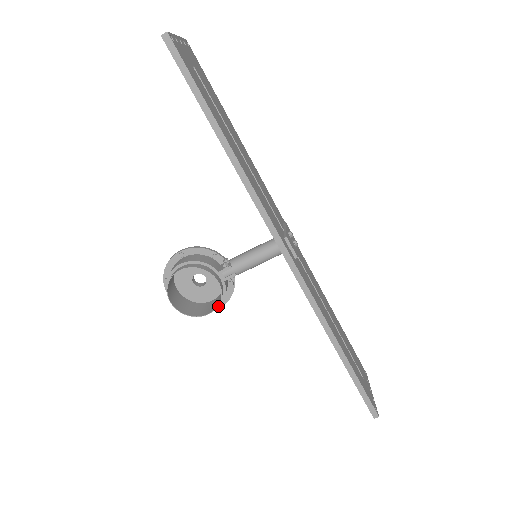
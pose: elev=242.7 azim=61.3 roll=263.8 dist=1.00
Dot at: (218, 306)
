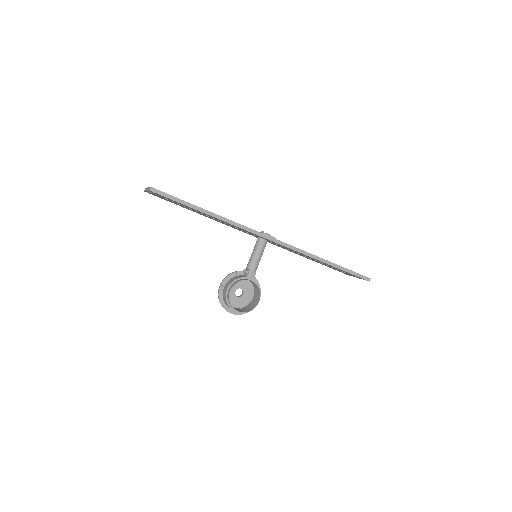
Dot at: (259, 295)
